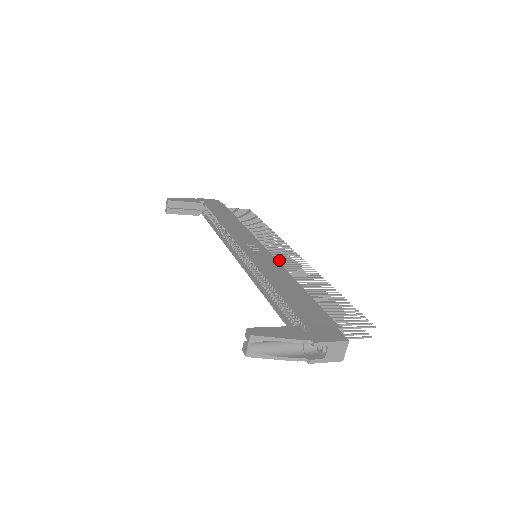
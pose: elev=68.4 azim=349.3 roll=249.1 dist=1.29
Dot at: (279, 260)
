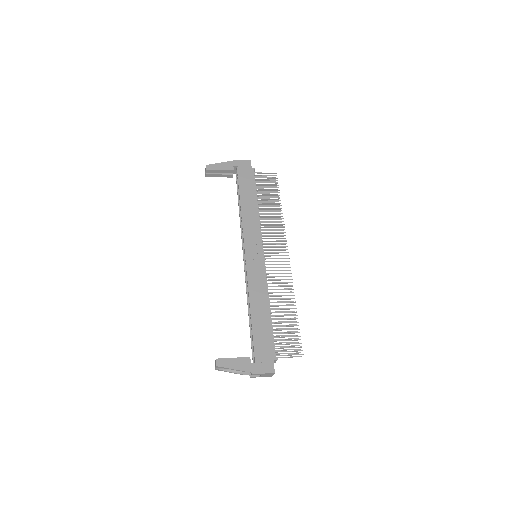
Dot at: occluded
